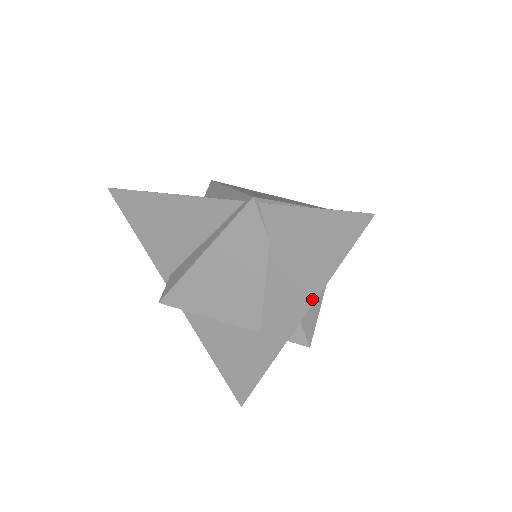
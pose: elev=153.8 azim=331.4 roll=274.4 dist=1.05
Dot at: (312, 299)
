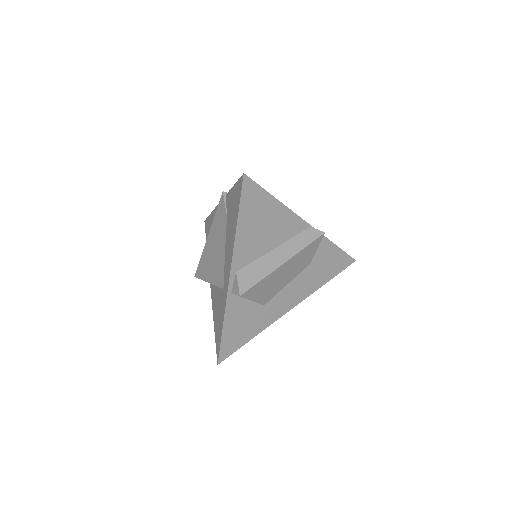
Dot at: (233, 248)
